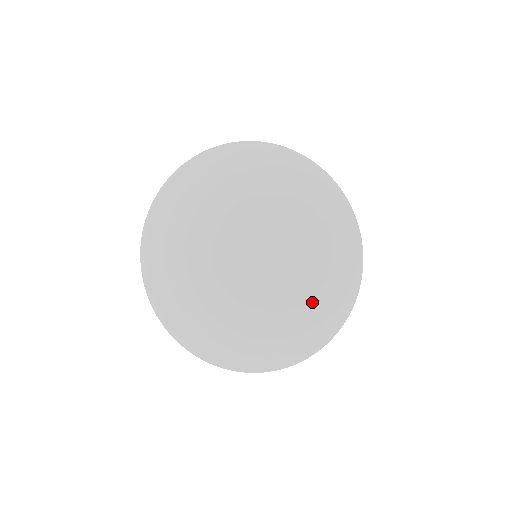
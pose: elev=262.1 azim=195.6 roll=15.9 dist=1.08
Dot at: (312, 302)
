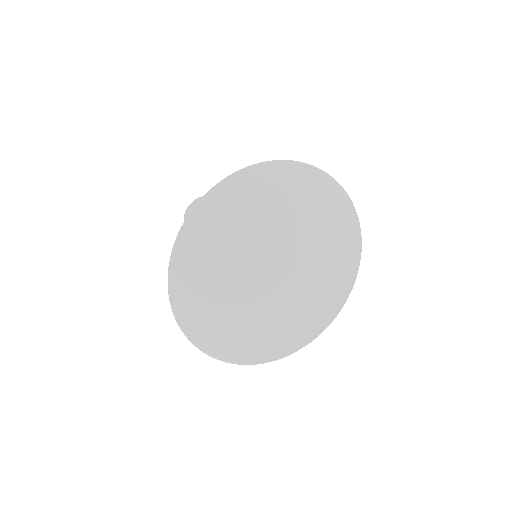
Dot at: (319, 319)
